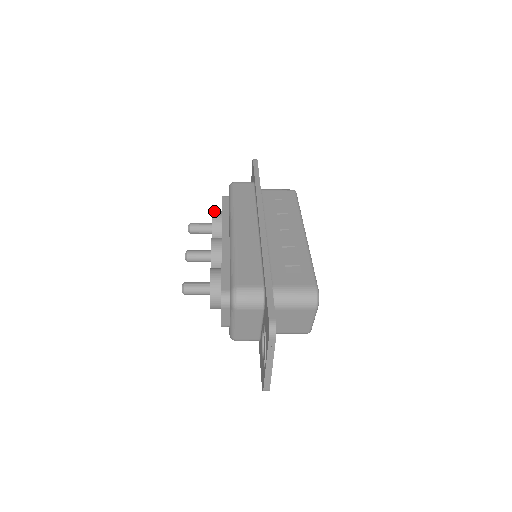
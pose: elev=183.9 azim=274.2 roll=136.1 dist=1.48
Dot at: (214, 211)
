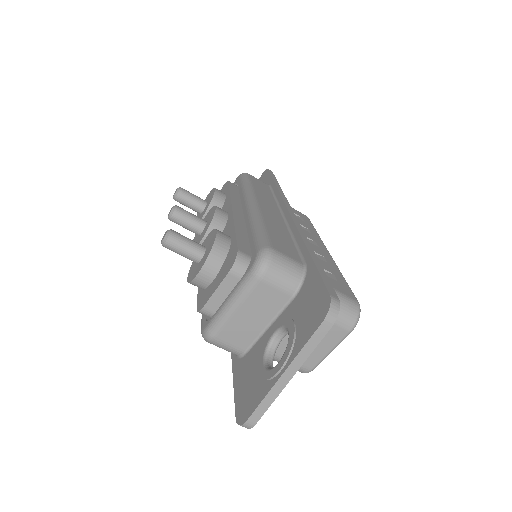
Dot at: occluded
